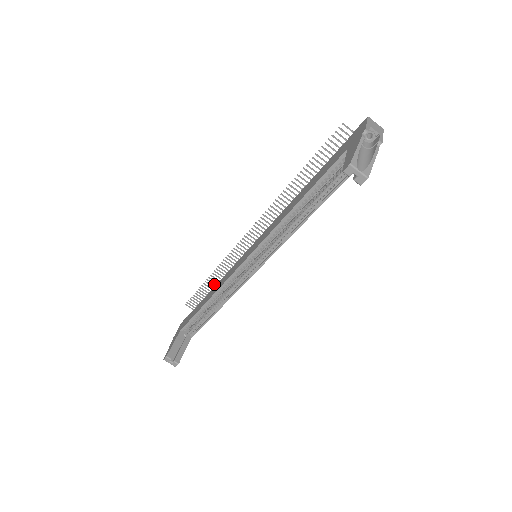
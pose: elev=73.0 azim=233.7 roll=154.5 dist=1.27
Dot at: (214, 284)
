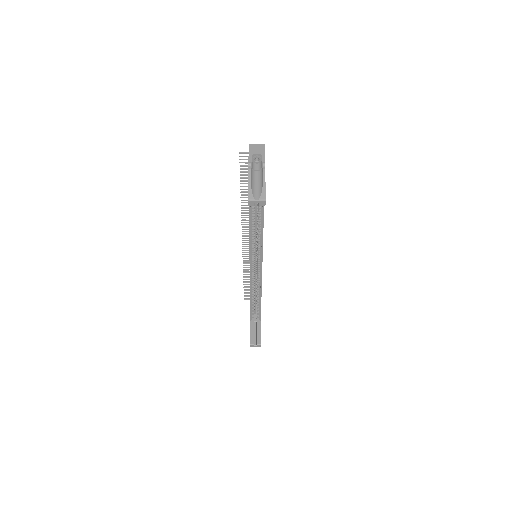
Dot at: occluded
